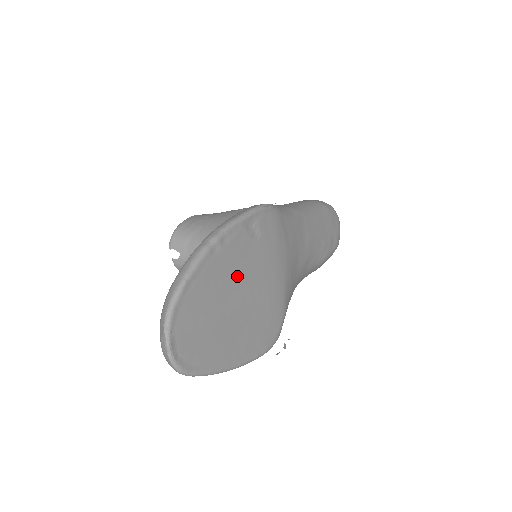
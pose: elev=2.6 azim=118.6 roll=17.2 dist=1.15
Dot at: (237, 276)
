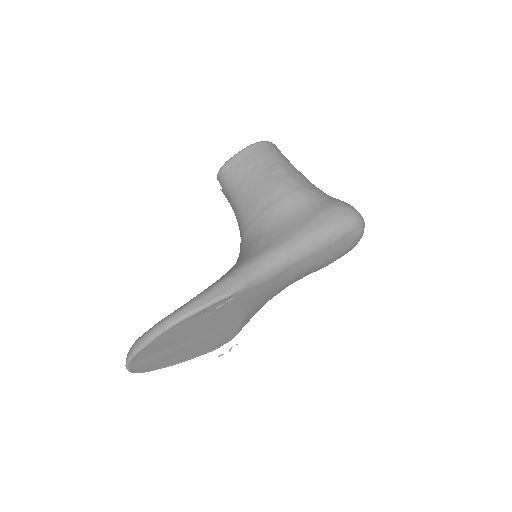
Dot at: (187, 335)
